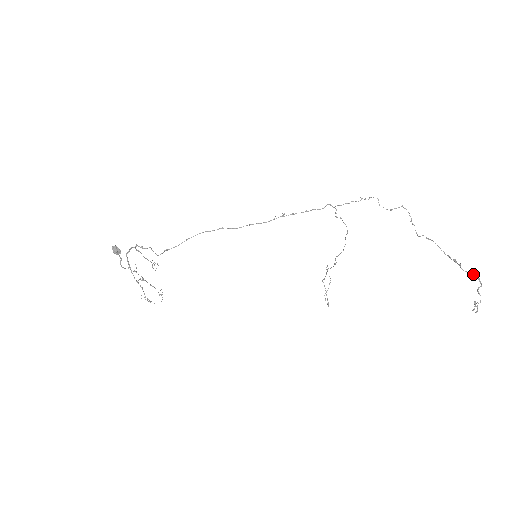
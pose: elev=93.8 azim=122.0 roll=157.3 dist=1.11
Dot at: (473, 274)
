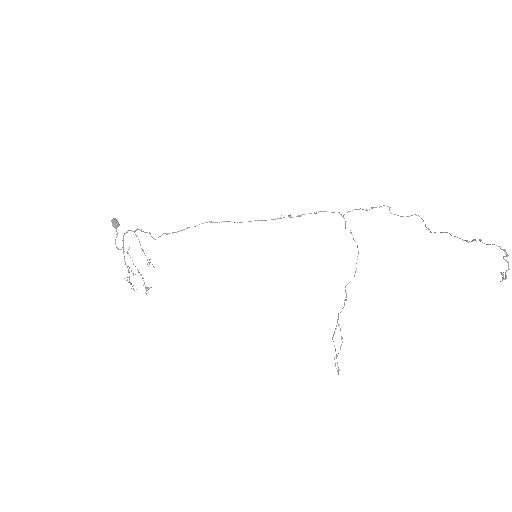
Dot at: (496, 245)
